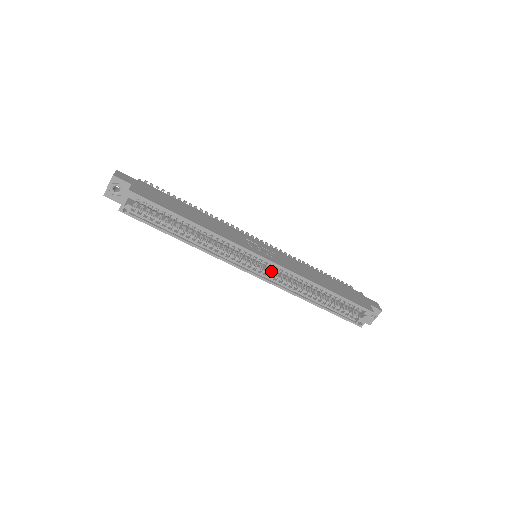
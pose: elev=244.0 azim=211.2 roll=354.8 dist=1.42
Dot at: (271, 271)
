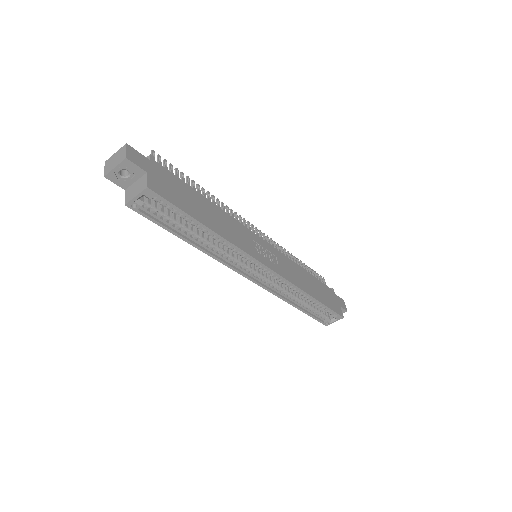
Dot at: (267, 274)
